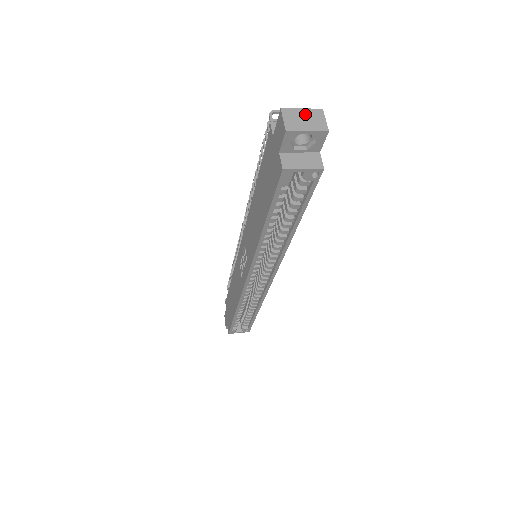
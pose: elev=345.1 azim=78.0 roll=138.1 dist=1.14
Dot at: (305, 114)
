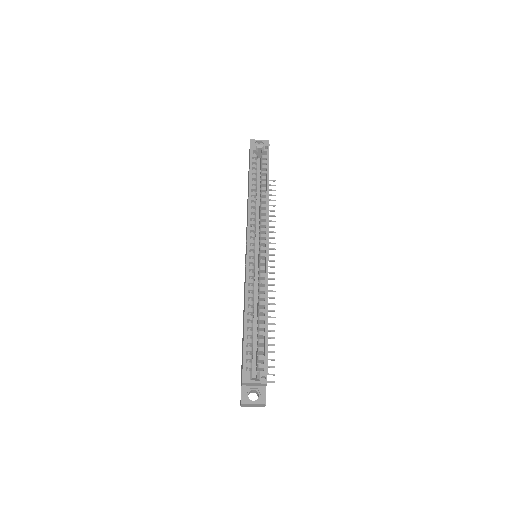
Dot at: occluded
